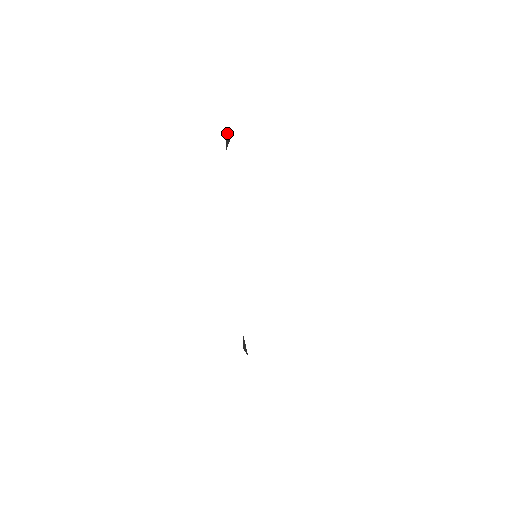
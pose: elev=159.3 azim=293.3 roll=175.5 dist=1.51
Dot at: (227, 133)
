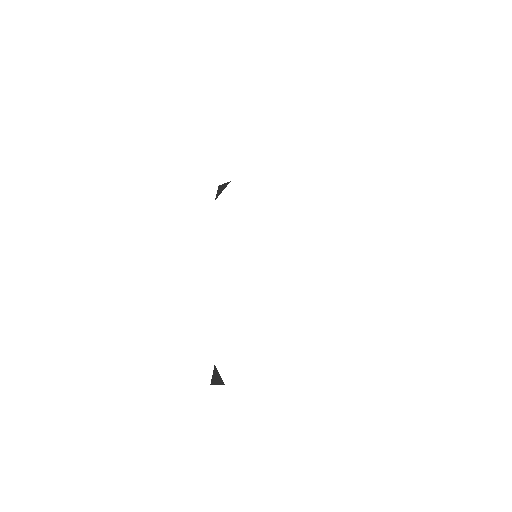
Dot at: (219, 188)
